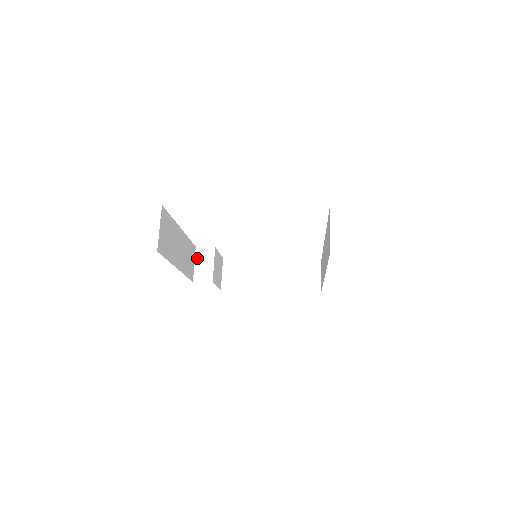
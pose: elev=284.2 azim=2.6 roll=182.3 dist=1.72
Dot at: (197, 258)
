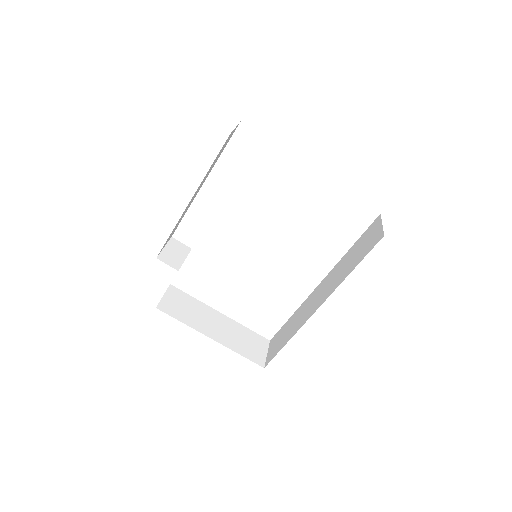
Dot at: (169, 244)
